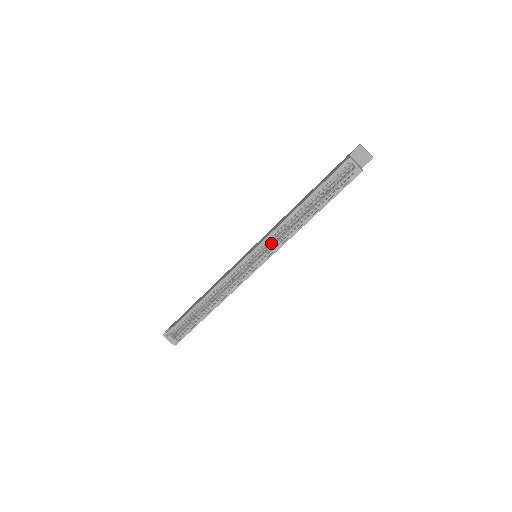
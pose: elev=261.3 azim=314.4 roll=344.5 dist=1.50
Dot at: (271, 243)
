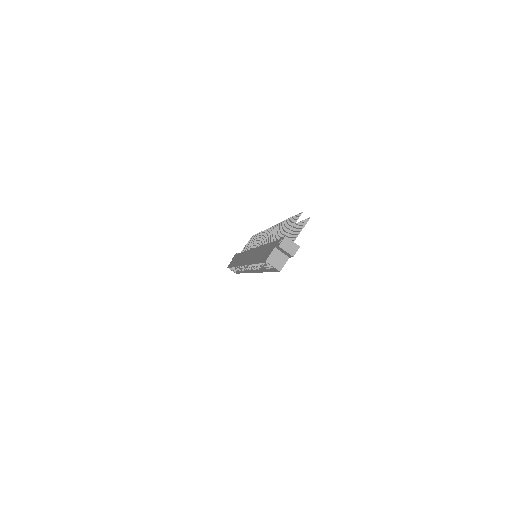
Dot at: occluded
